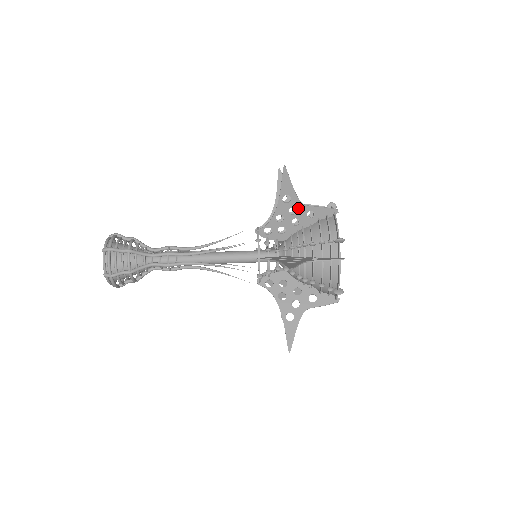
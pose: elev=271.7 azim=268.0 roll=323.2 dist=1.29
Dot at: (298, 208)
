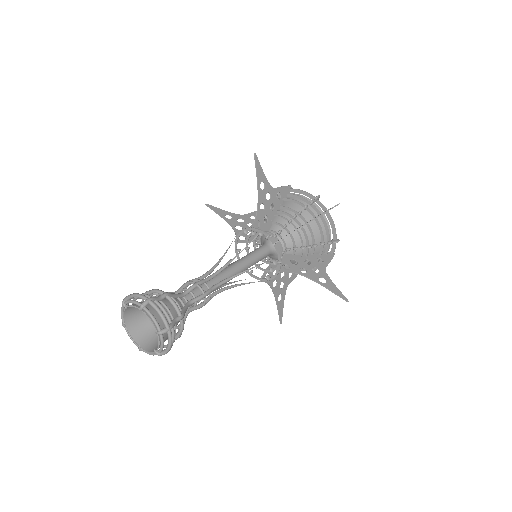
Dot at: (241, 218)
